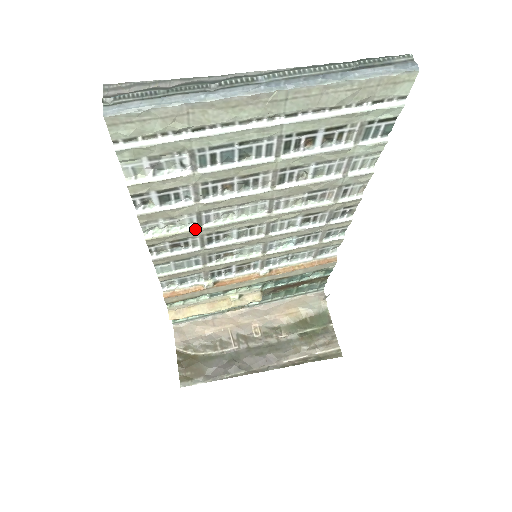
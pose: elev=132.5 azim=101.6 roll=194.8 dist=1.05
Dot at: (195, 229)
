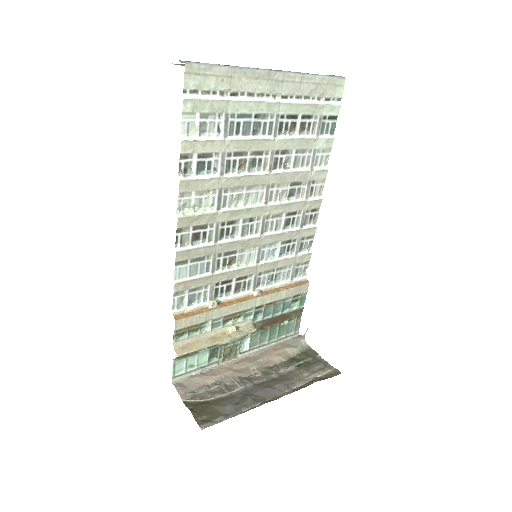
Dot at: (215, 212)
